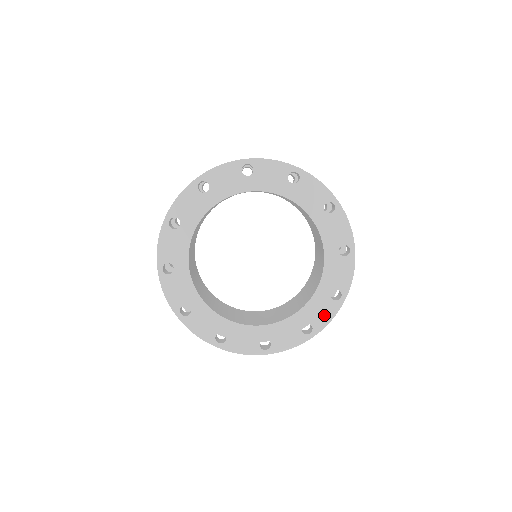
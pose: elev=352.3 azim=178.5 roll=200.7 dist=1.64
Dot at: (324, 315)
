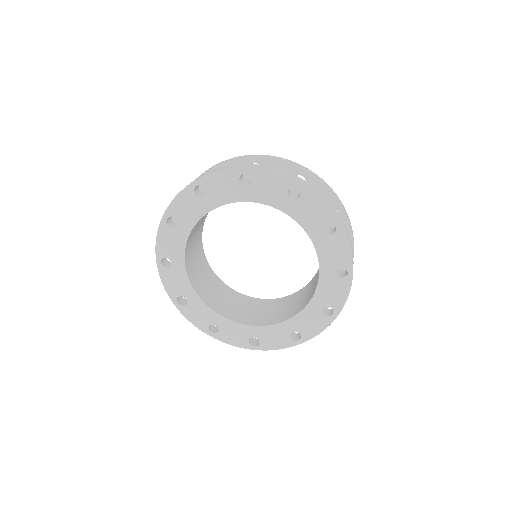
Dot at: (275, 342)
